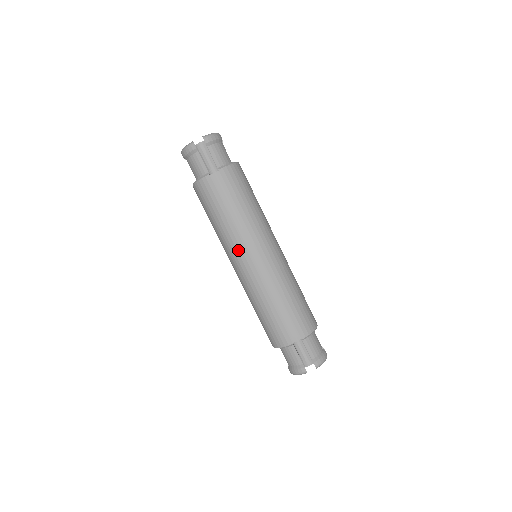
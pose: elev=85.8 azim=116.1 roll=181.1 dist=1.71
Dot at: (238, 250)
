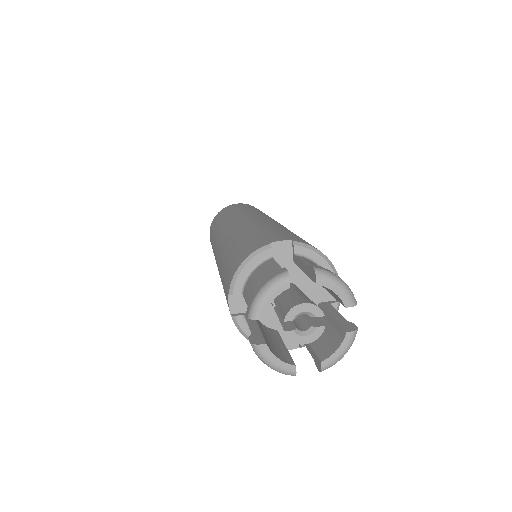
Dot at: (232, 220)
